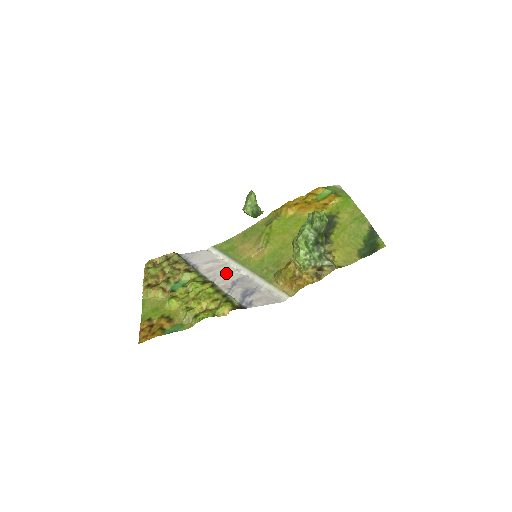
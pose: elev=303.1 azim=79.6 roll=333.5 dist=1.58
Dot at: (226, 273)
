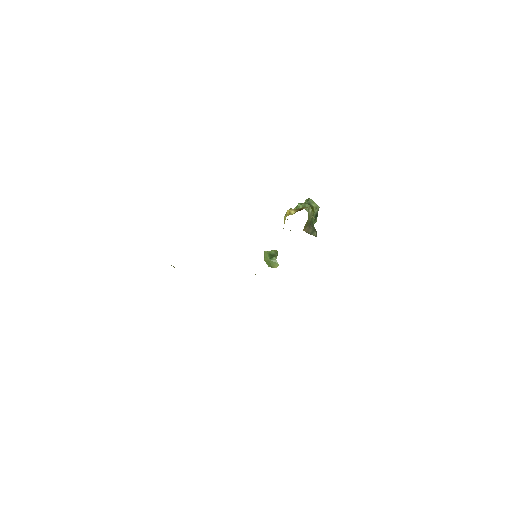
Dot at: occluded
